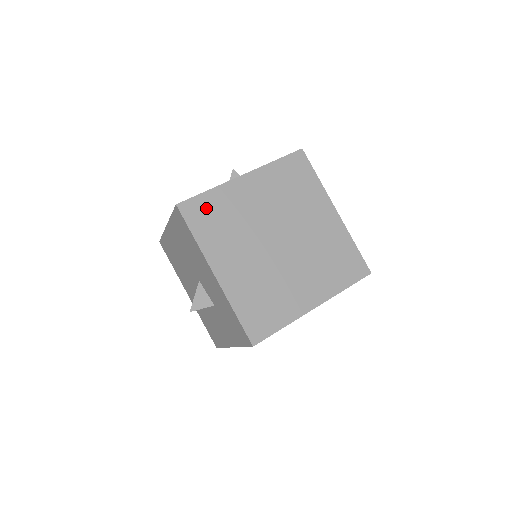
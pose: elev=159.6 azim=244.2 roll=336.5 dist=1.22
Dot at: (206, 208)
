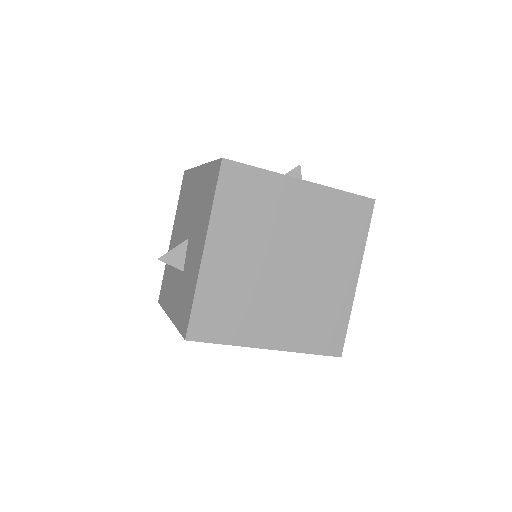
Dot at: (246, 183)
